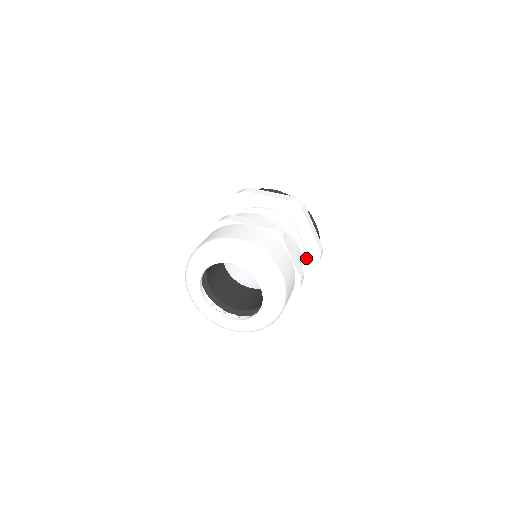
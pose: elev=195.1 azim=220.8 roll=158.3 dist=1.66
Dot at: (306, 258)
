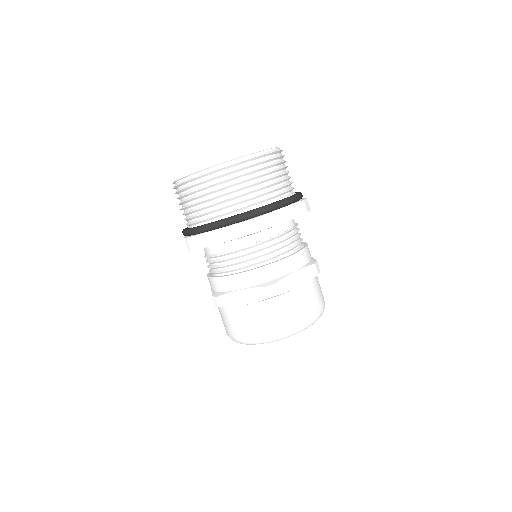
Dot at: occluded
